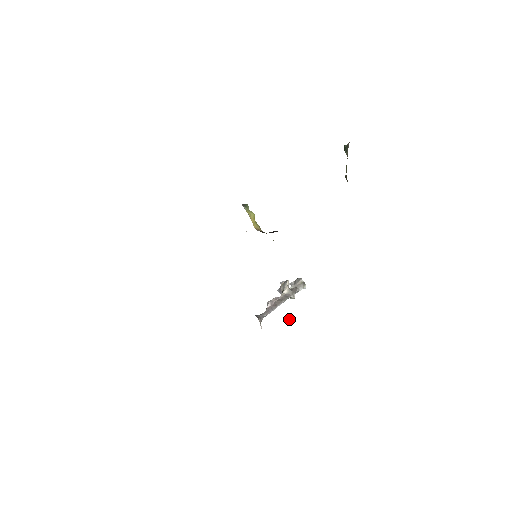
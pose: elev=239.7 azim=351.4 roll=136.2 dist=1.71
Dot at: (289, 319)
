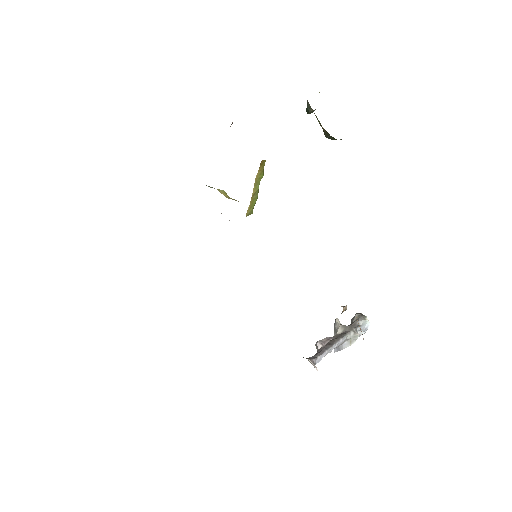
Dot at: occluded
